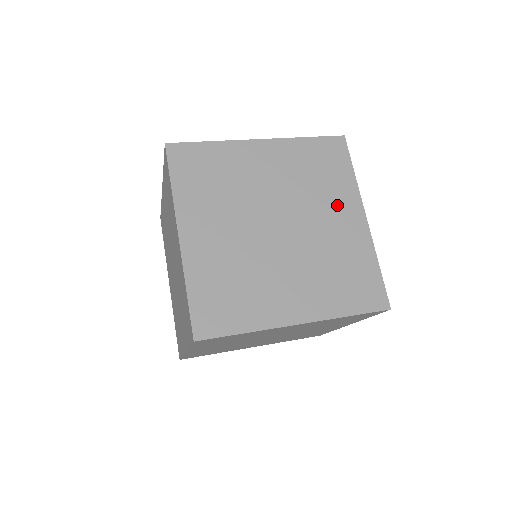
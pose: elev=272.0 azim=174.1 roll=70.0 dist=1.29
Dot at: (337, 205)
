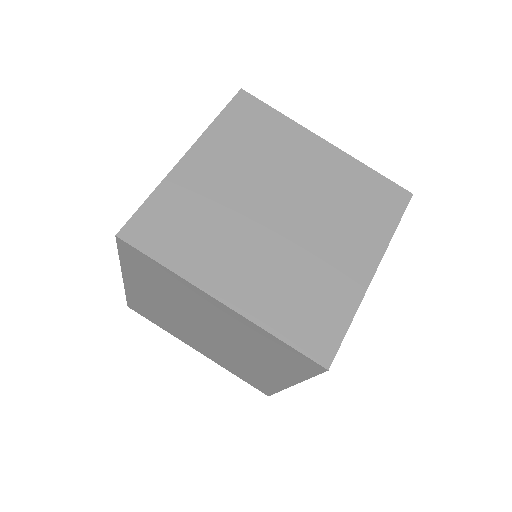
Dot at: (298, 152)
